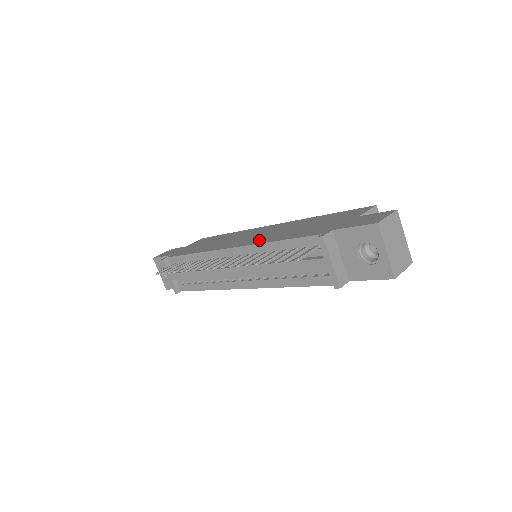
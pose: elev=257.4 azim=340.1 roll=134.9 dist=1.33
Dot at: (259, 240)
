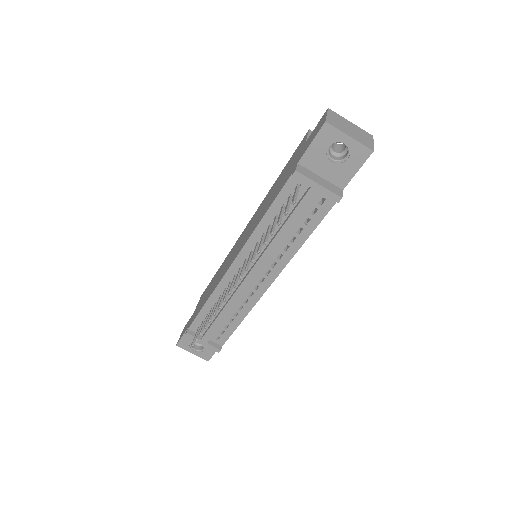
Dot at: (249, 234)
